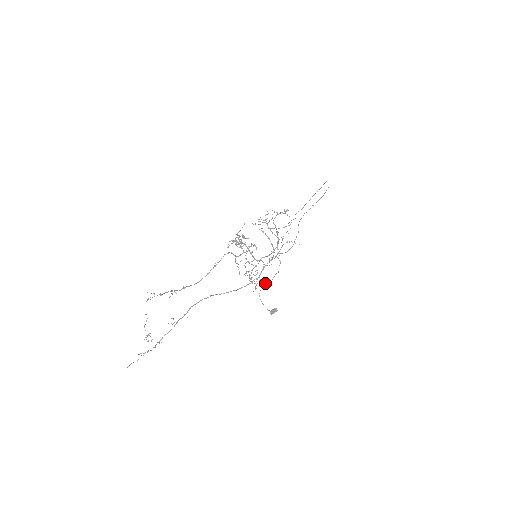
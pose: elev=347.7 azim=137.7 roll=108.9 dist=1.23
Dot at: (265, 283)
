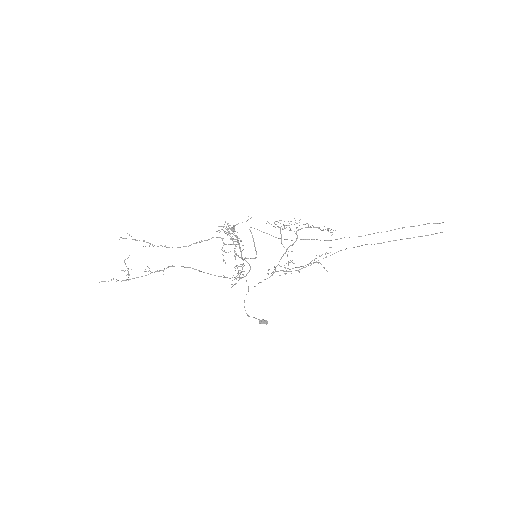
Dot at: occluded
